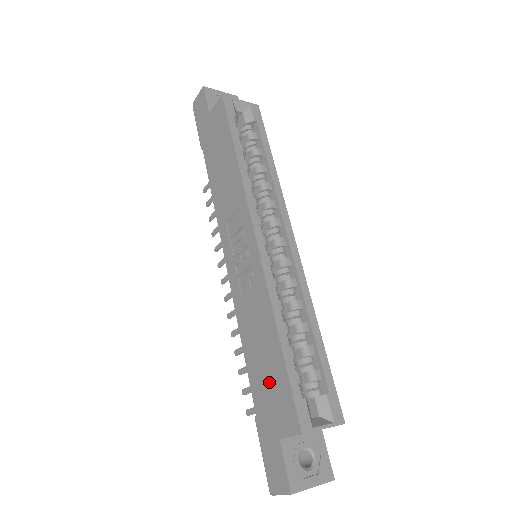
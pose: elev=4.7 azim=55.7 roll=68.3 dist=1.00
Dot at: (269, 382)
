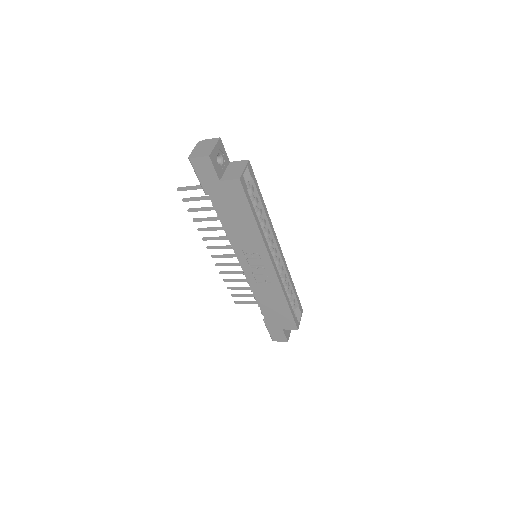
Dot at: (278, 314)
